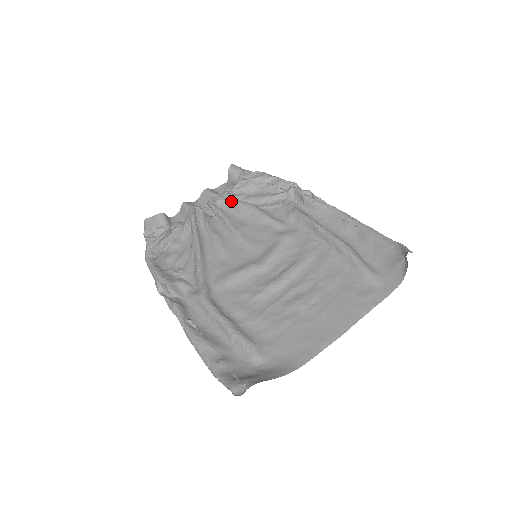
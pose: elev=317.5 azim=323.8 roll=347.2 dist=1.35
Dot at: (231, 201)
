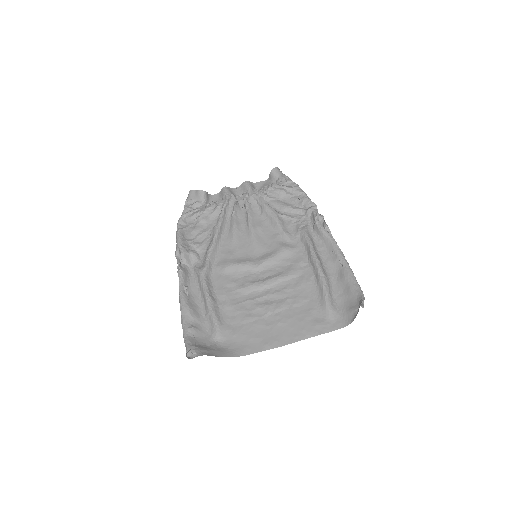
Dot at: (260, 200)
